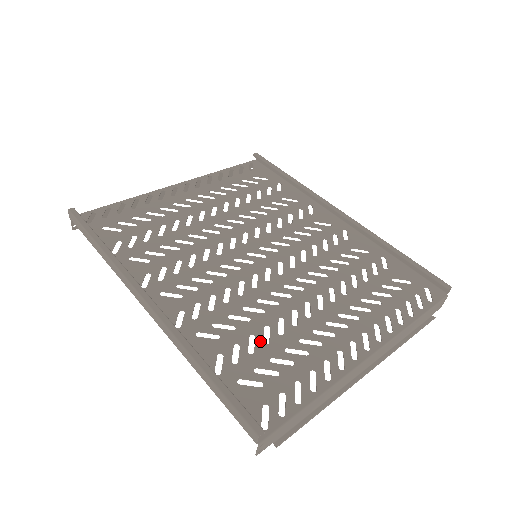
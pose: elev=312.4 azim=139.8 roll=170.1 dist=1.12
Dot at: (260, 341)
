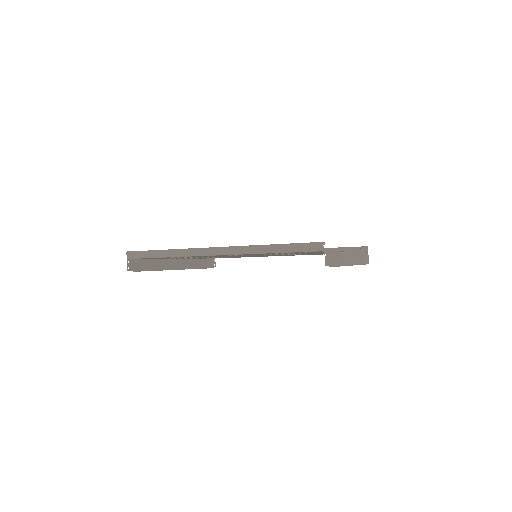
Dot at: (290, 253)
